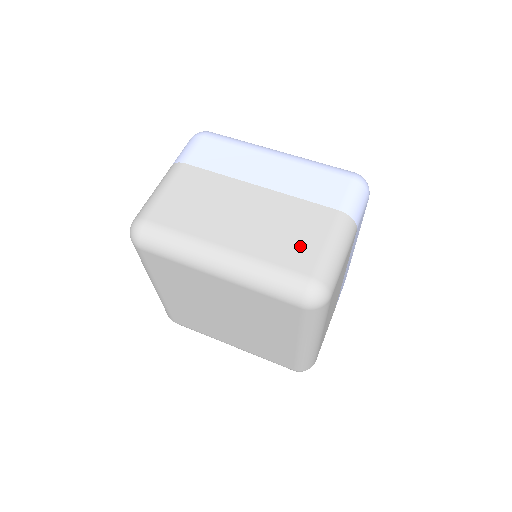
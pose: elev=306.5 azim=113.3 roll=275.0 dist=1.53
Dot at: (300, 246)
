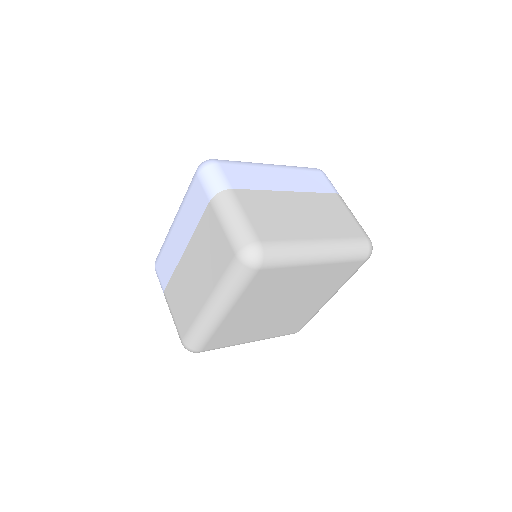
Dot at: (345, 222)
